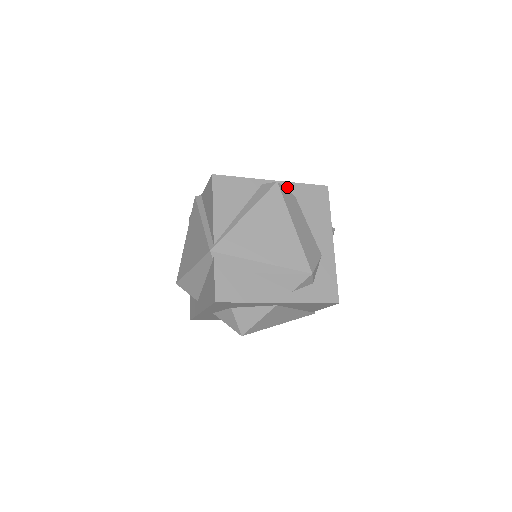
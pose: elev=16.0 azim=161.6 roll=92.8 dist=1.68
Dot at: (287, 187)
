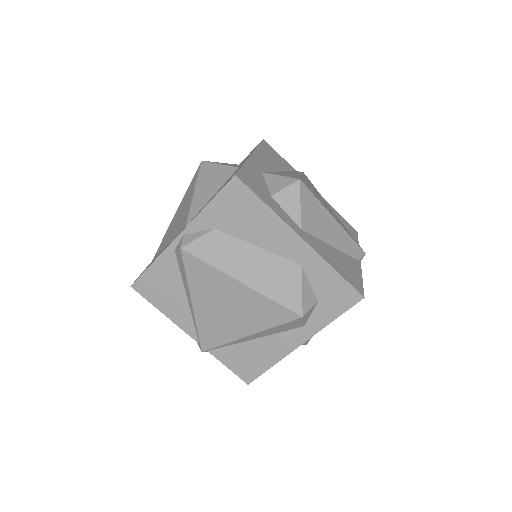
Dot at: (198, 227)
